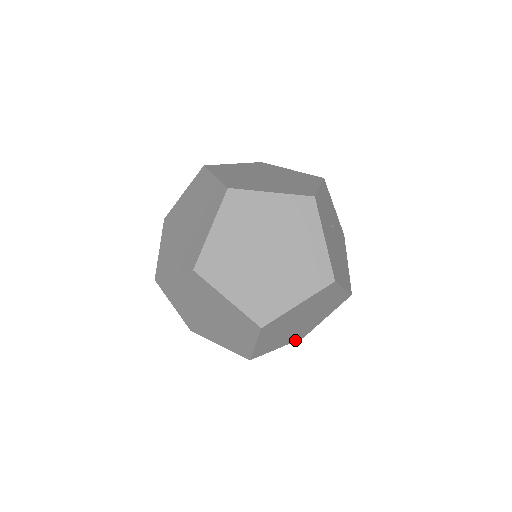
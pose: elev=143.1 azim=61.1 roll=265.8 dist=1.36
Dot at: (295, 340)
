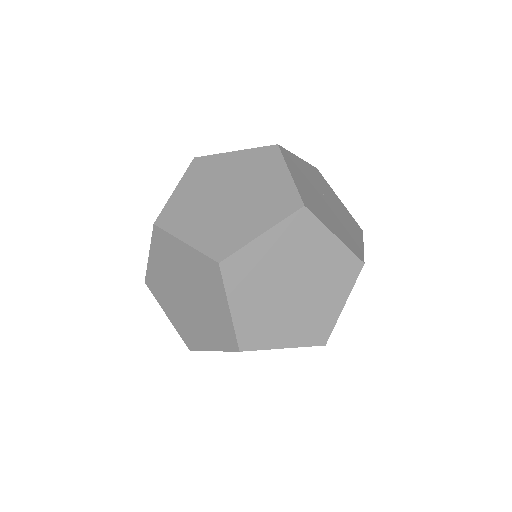
Dot at: (311, 343)
